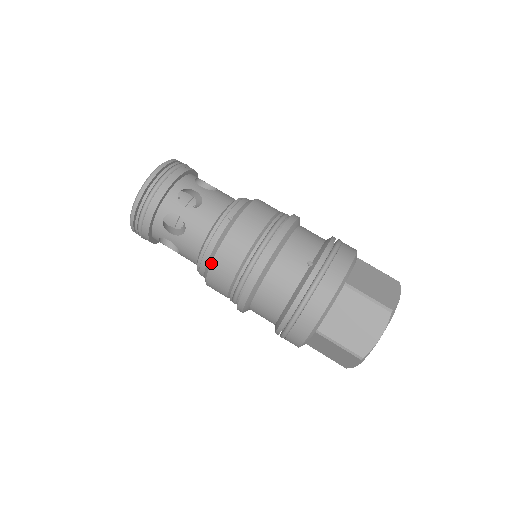
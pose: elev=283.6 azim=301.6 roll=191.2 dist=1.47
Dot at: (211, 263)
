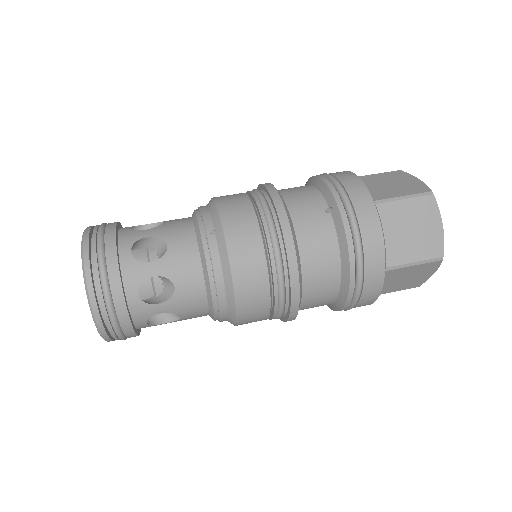
Dot at: (234, 294)
